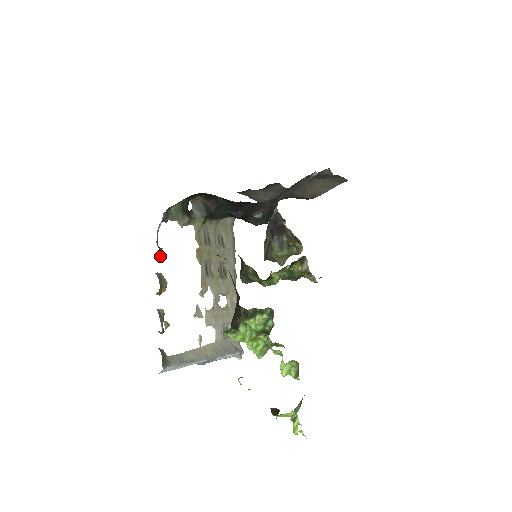
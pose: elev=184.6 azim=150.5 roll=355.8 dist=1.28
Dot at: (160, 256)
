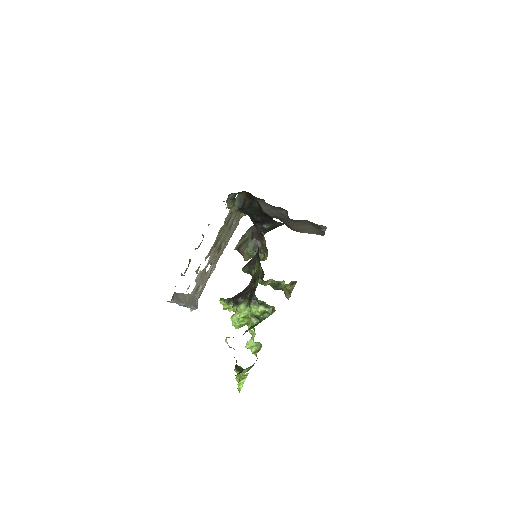
Dot at: occluded
